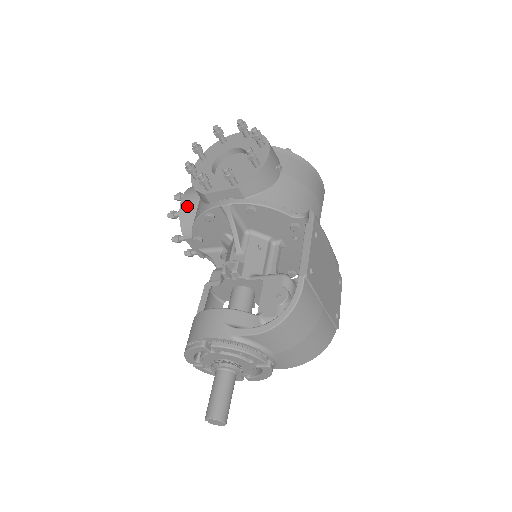
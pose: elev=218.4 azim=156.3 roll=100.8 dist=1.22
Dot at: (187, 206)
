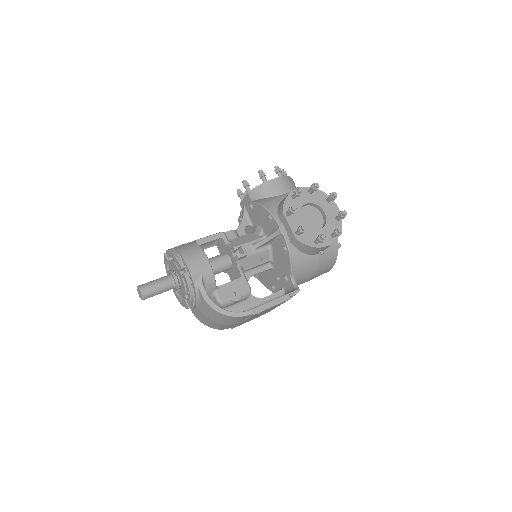
Dot at: (272, 186)
